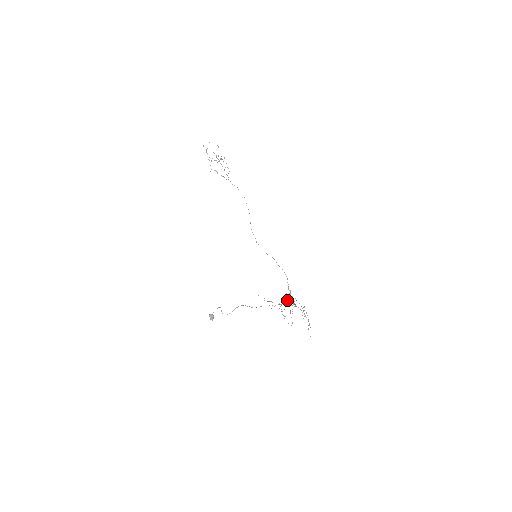
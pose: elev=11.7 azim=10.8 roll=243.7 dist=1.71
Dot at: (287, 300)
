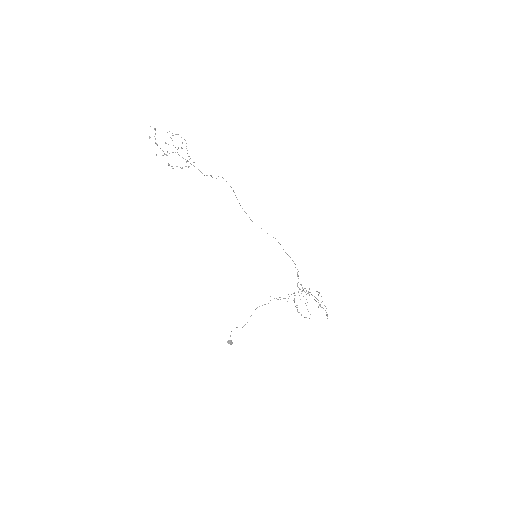
Dot at: occluded
